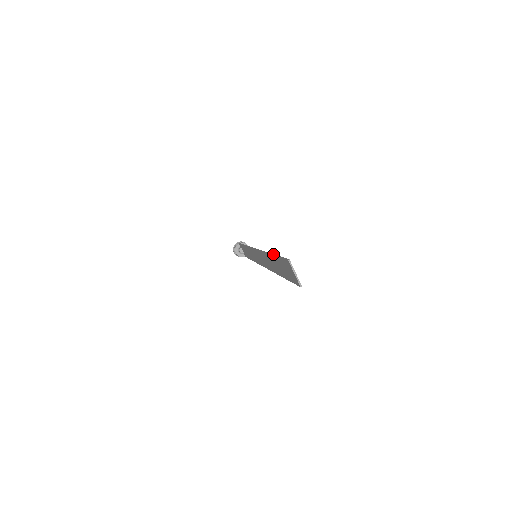
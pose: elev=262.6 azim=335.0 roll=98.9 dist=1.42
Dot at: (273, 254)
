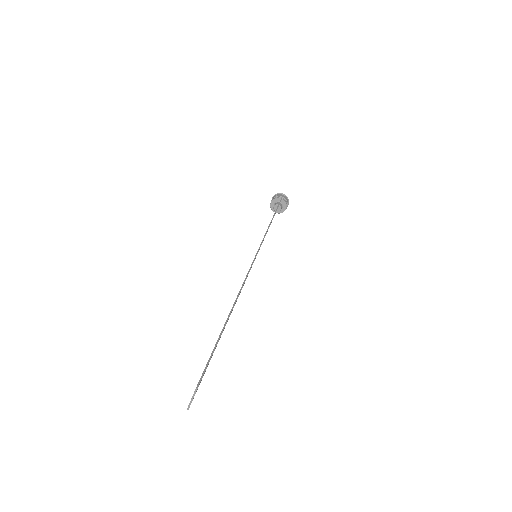
Dot at: occluded
